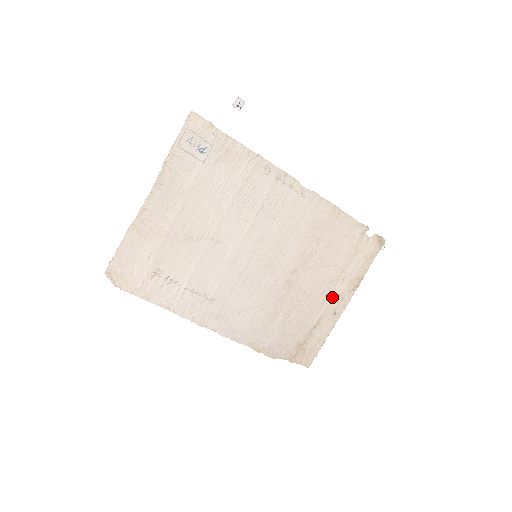
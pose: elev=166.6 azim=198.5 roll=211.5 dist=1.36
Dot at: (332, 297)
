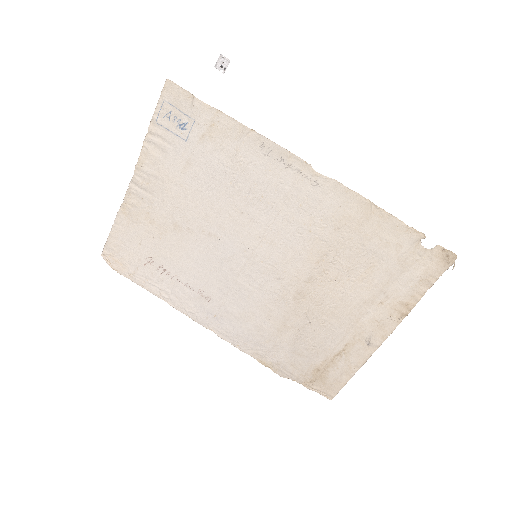
Dot at: (364, 322)
